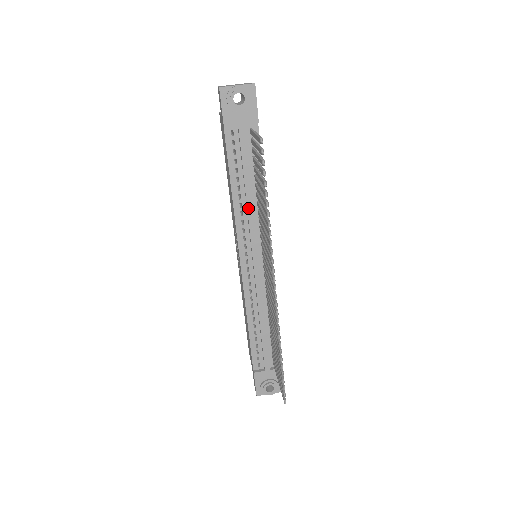
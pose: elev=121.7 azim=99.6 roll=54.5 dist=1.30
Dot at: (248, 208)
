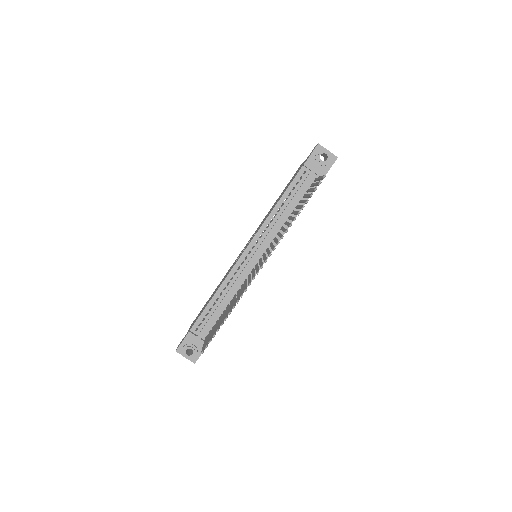
Dot at: (278, 220)
